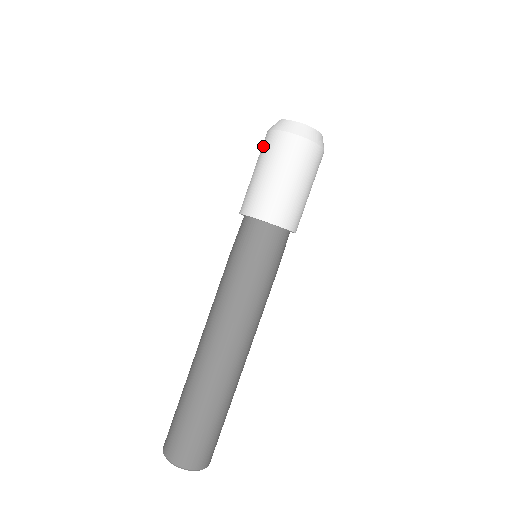
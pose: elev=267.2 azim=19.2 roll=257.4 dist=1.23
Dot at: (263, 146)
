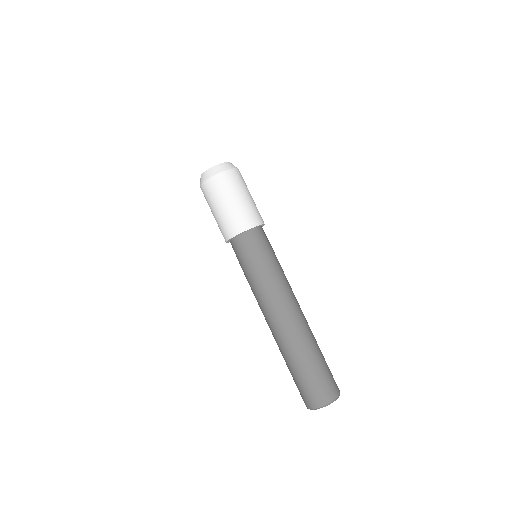
Dot at: (215, 189)
